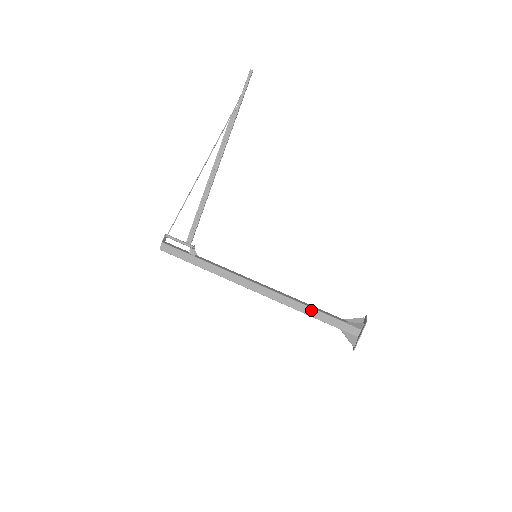
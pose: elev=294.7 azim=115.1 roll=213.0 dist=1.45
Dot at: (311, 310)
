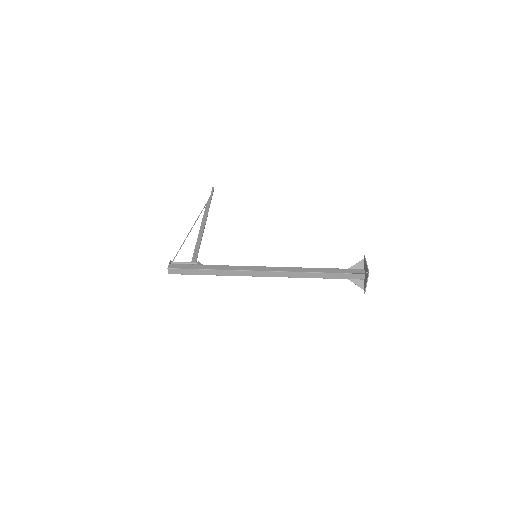
Dot at: (319, 269)
